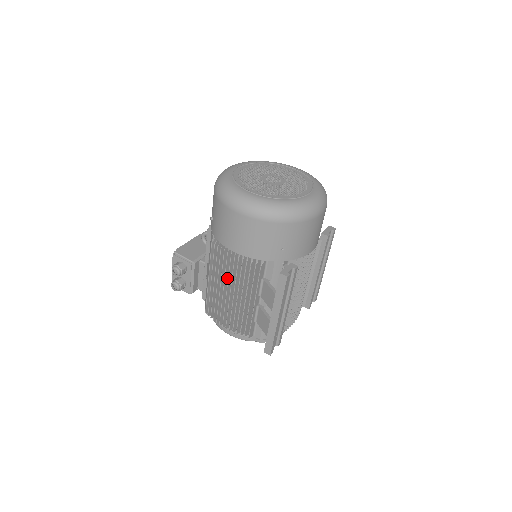
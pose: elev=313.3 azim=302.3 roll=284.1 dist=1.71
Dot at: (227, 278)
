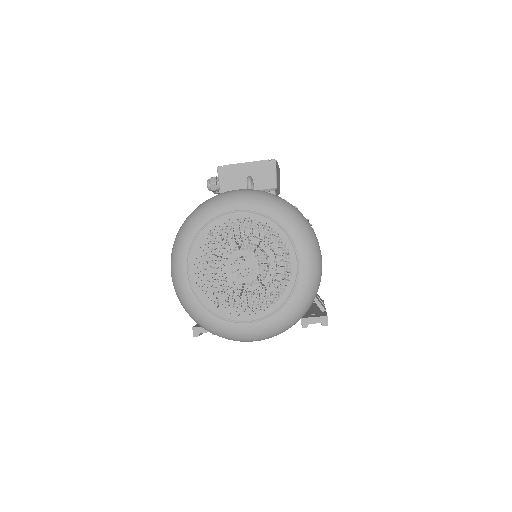
Dot at: occluded
